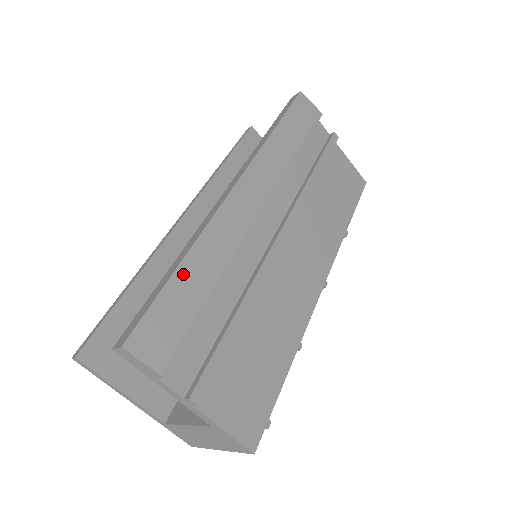
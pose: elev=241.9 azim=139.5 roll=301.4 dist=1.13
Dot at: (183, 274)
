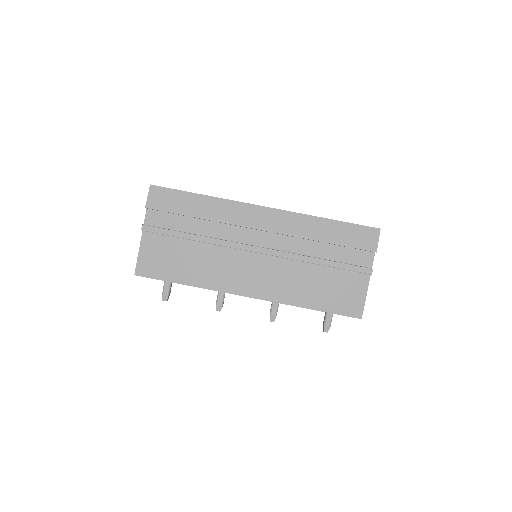
Dot at: (196, 198)
